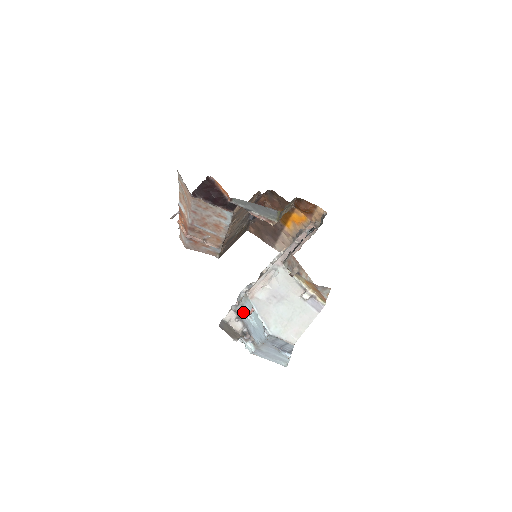
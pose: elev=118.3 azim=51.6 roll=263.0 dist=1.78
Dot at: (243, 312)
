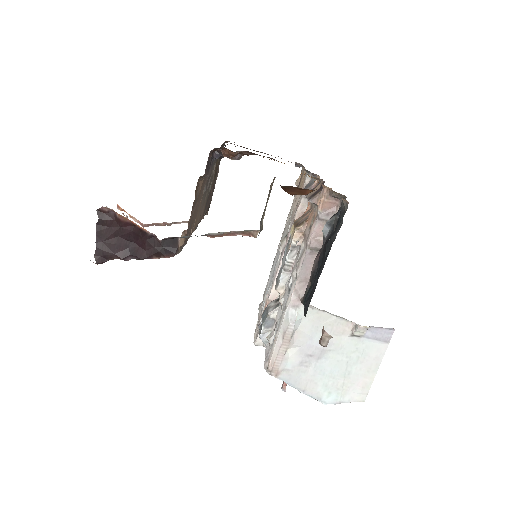
Dot at: occluded
